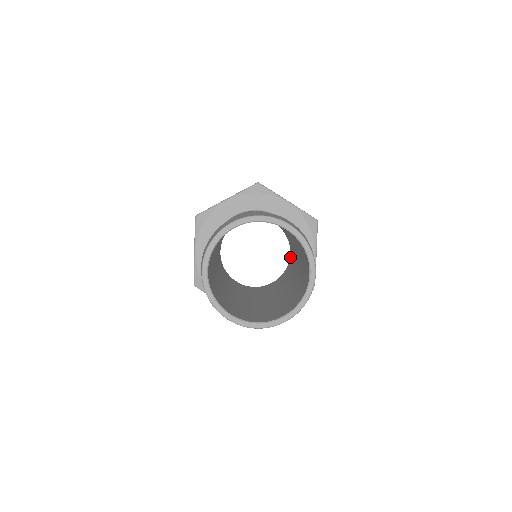
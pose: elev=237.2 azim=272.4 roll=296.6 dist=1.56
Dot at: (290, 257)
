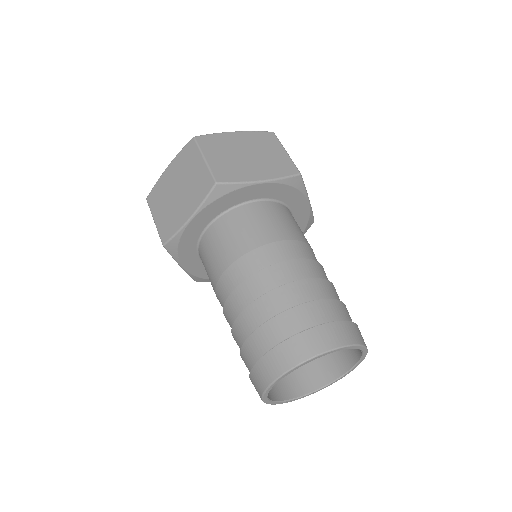
Dot at: occluded
